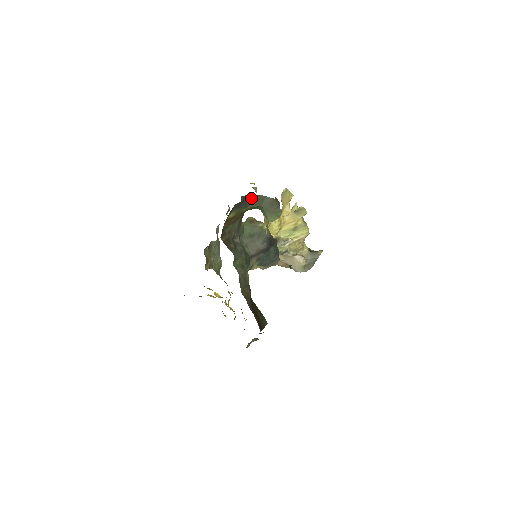
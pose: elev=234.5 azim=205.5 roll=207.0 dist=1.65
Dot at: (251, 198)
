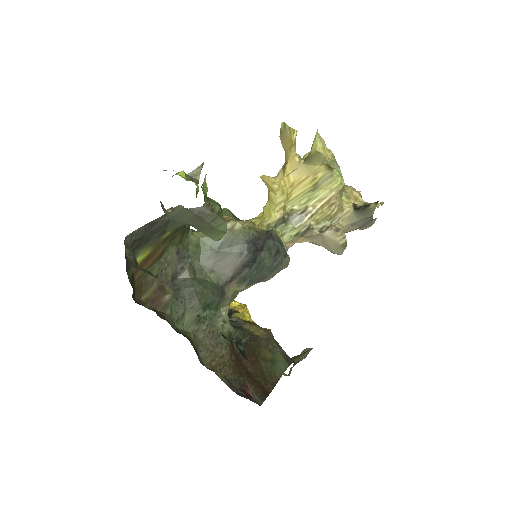
Dot at: (155, 224)
